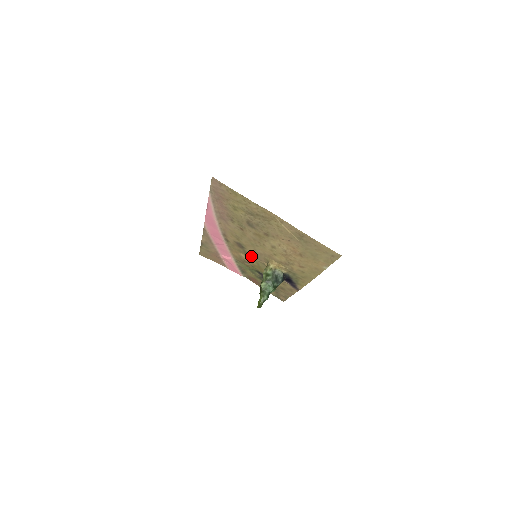
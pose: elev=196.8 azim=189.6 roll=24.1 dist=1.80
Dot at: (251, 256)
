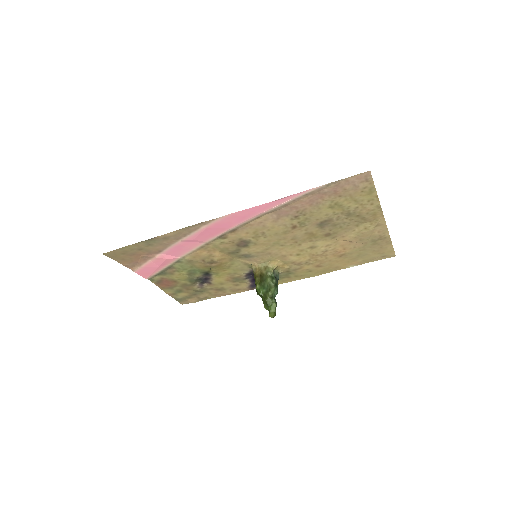
Dot at: (236, 255)
